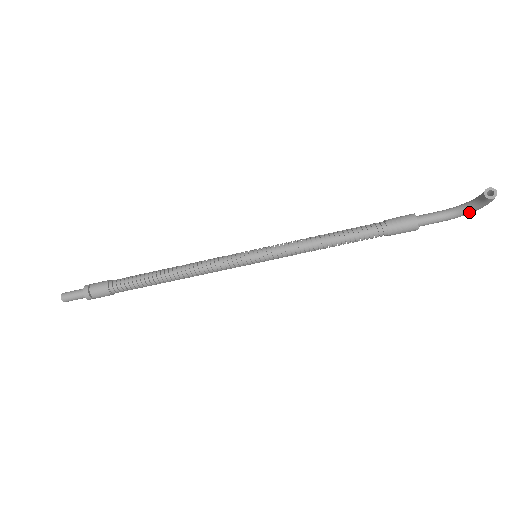
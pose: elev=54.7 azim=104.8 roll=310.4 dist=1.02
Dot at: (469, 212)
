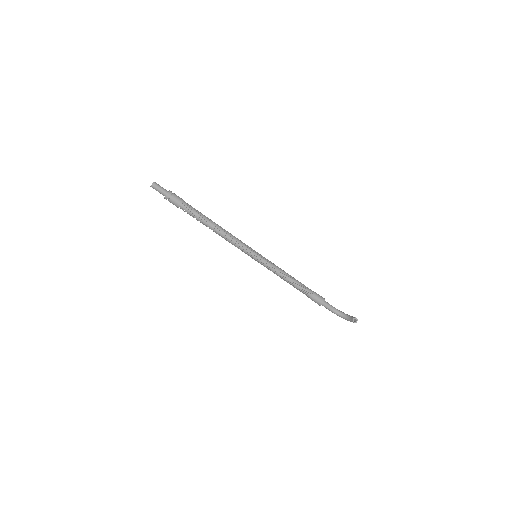
Dot at: (341, 317)
